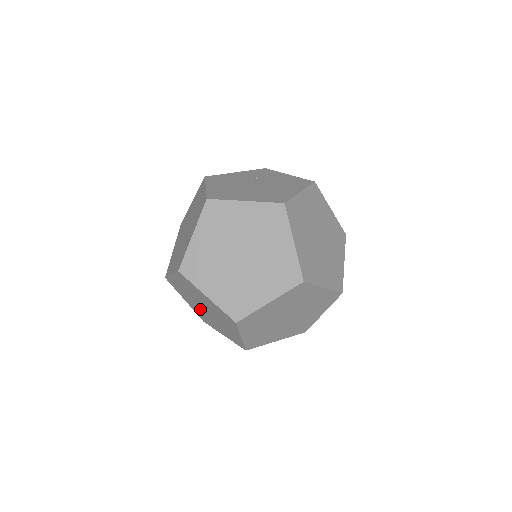
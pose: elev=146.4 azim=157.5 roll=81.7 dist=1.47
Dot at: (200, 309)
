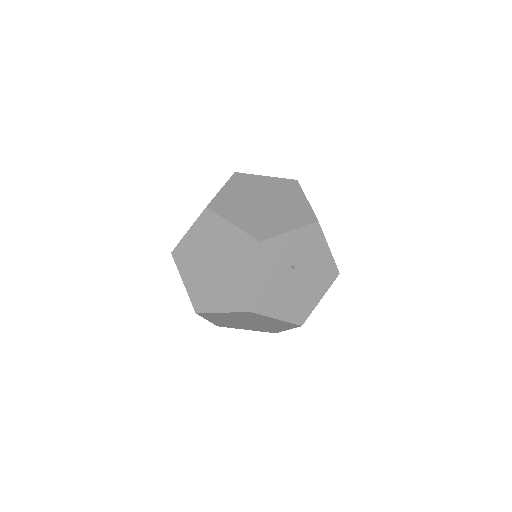
Dot at: occluded
